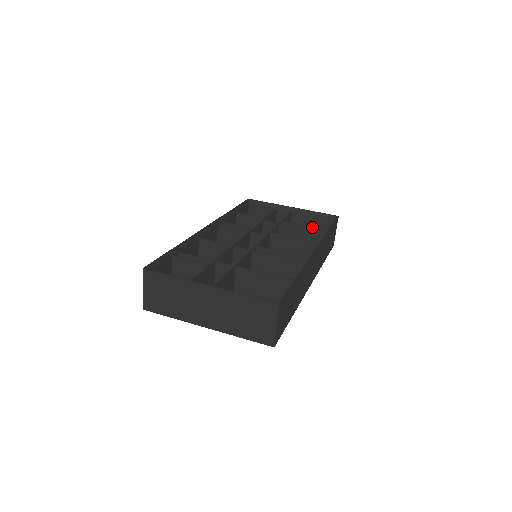
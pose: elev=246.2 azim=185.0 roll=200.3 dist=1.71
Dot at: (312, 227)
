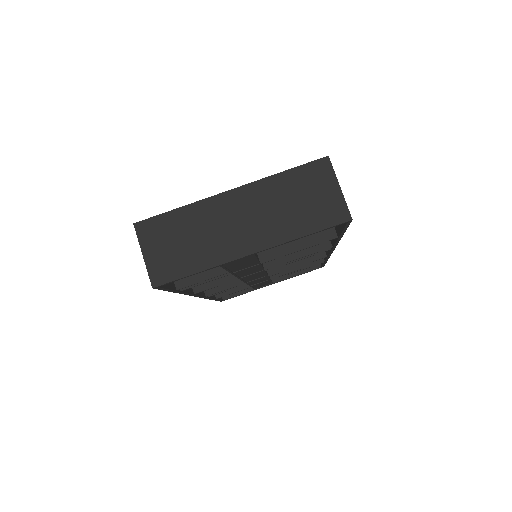
Dot at: occluded
